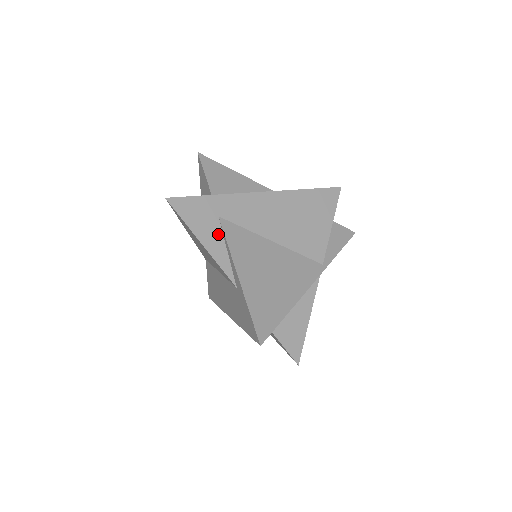
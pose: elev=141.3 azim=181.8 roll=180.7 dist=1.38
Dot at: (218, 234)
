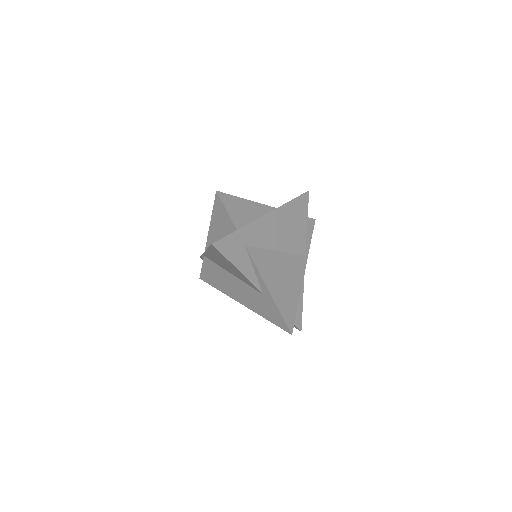
Dot at: (247, 259)
